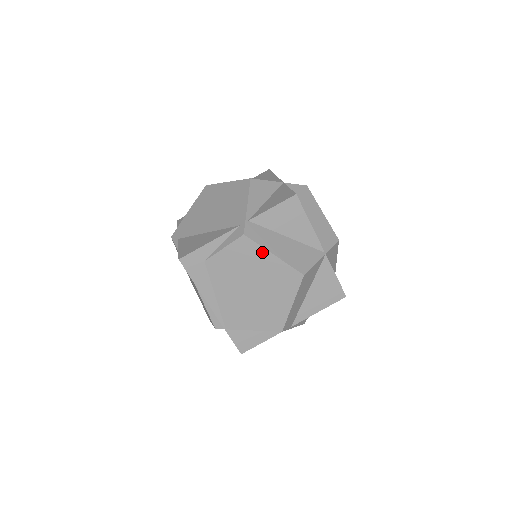
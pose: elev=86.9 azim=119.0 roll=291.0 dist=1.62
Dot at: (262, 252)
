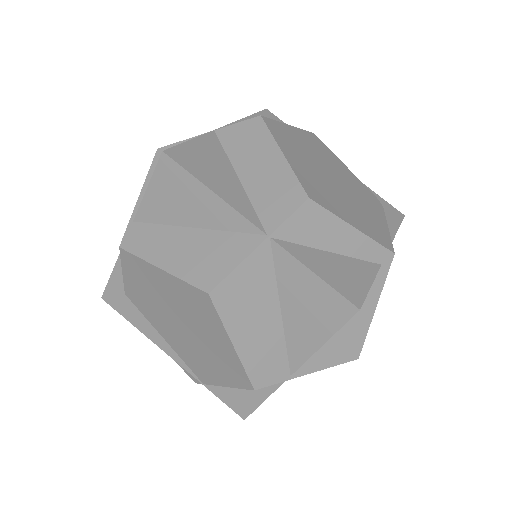
Dot at: (149, 268)
